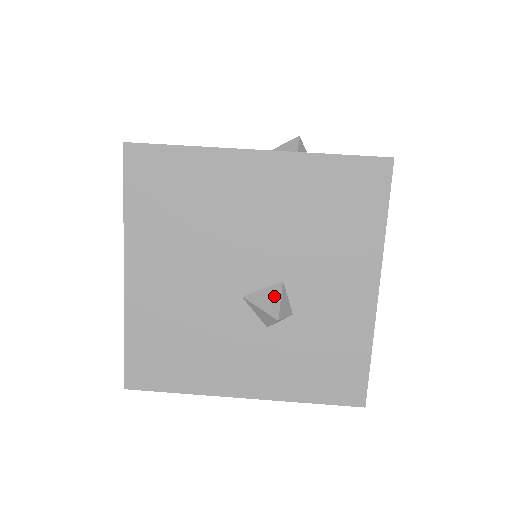
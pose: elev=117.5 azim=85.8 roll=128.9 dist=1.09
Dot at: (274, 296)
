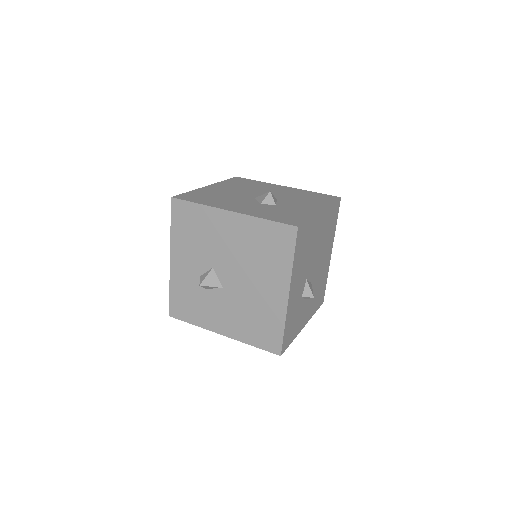
Dot at: occluded
